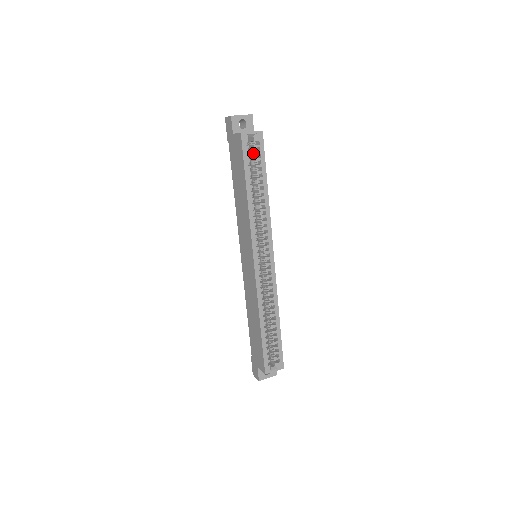
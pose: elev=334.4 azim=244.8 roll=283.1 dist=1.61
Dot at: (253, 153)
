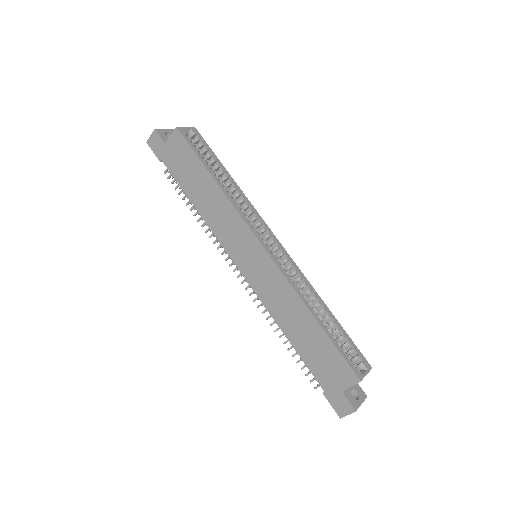
Dot at: occluded
